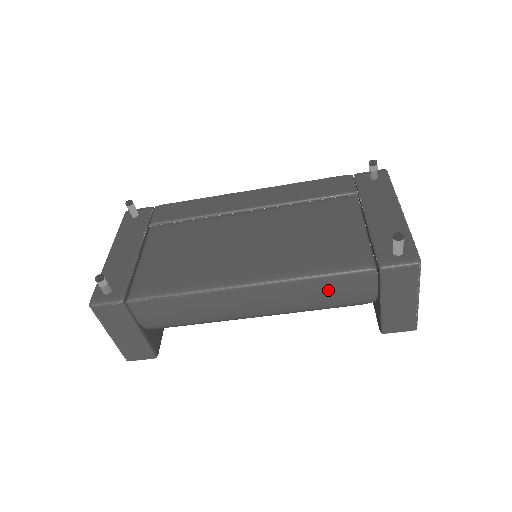
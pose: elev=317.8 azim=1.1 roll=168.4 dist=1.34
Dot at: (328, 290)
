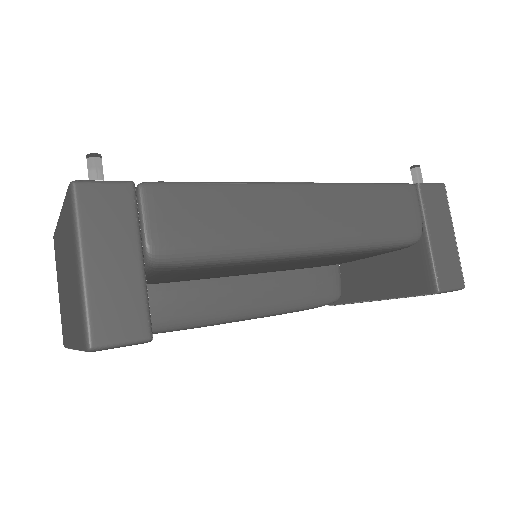
Dot at: (381, 206)
